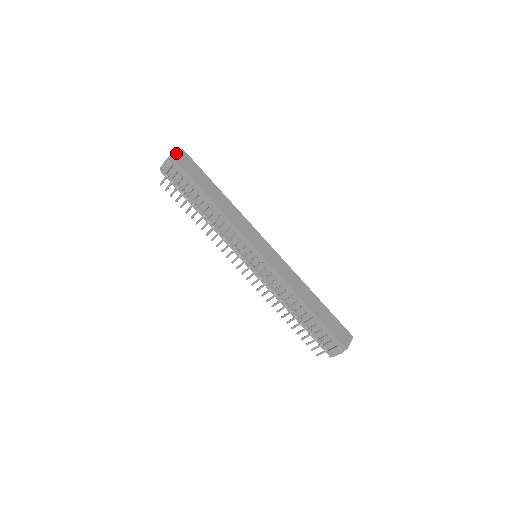
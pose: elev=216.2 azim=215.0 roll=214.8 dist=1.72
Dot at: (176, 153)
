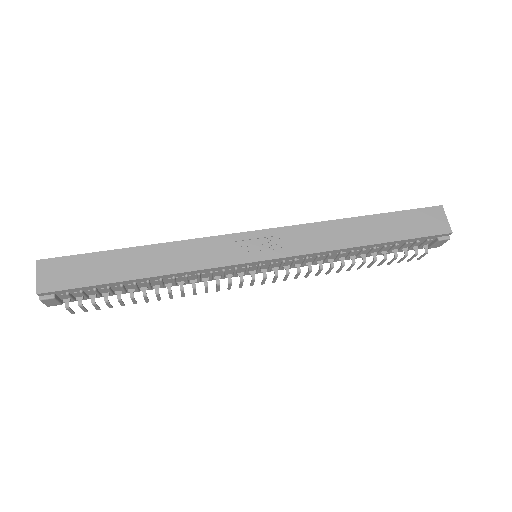
Dot at: (38, 280)
